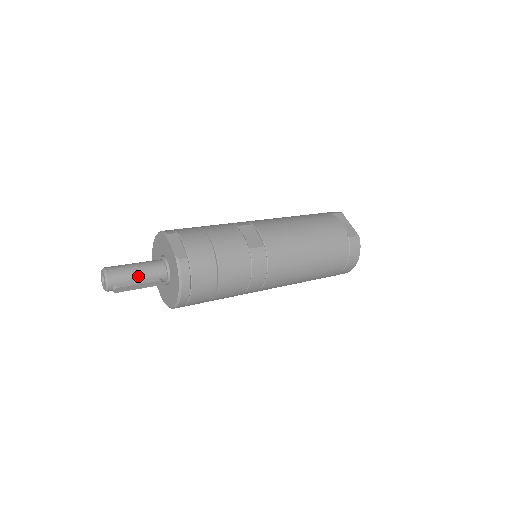
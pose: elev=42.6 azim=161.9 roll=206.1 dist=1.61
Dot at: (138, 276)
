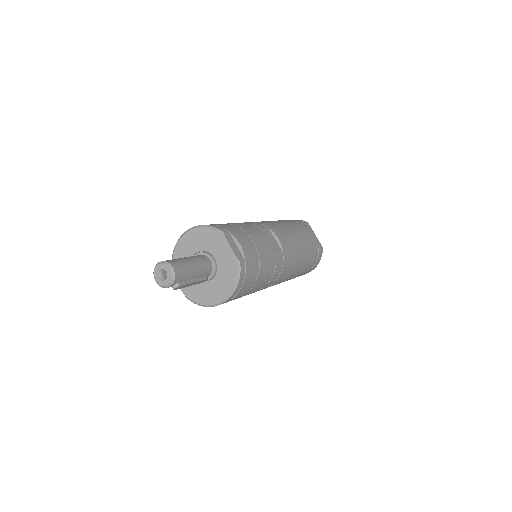
Dot at: (194, 273)
